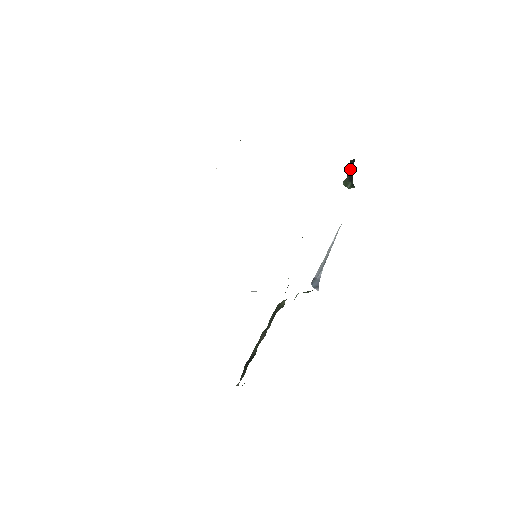
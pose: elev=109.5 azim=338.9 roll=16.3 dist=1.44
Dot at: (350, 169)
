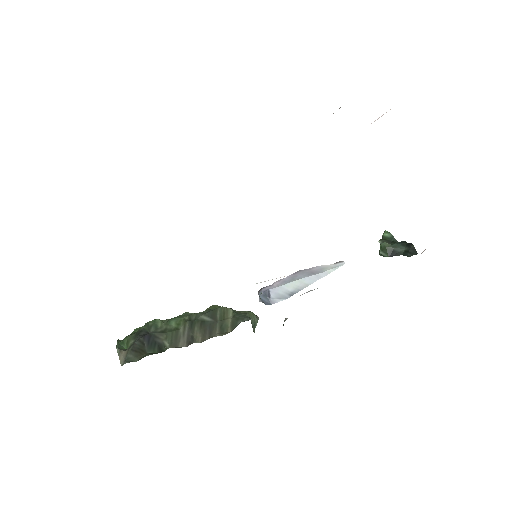
Dot at: (403, 248)
